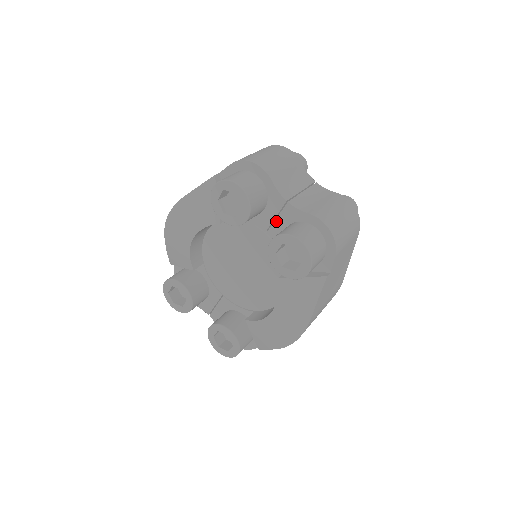
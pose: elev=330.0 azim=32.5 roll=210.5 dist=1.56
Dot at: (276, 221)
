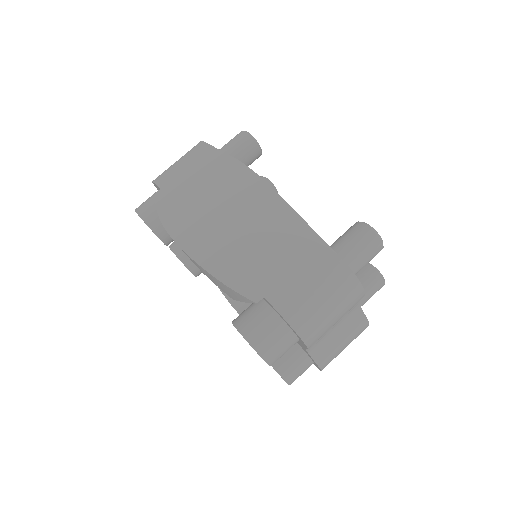
Dot at: occluded
